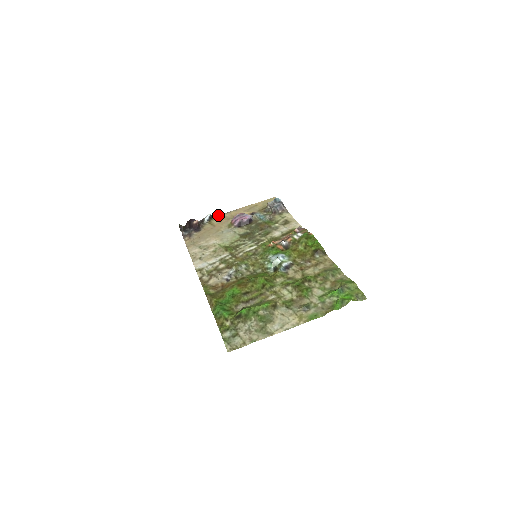
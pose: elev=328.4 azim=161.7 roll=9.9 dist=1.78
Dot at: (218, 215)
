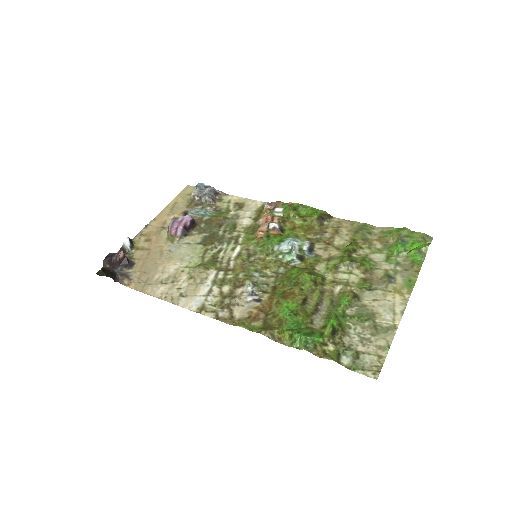
Dot at: (137, 235)
